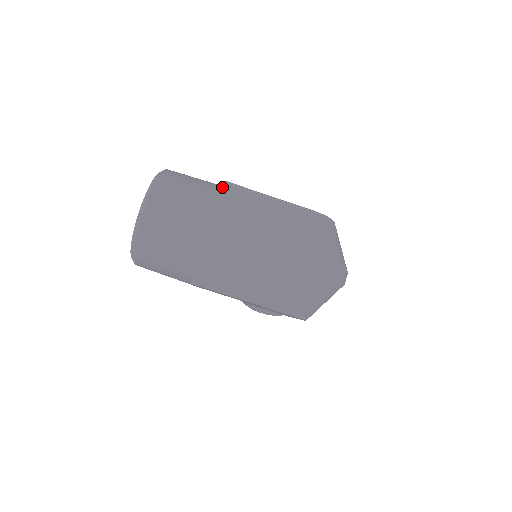
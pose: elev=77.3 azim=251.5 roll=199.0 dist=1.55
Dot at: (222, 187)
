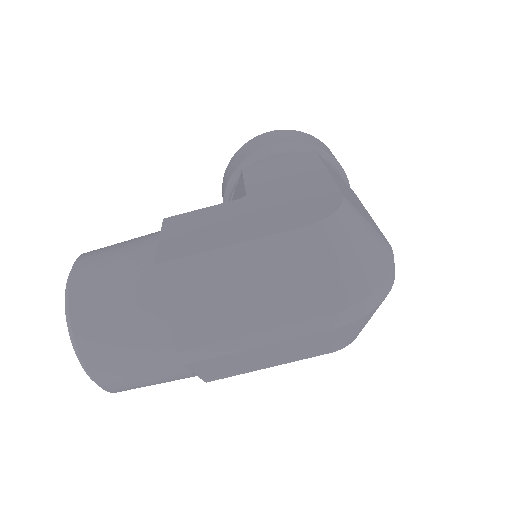
Dot at: (157, 281)
